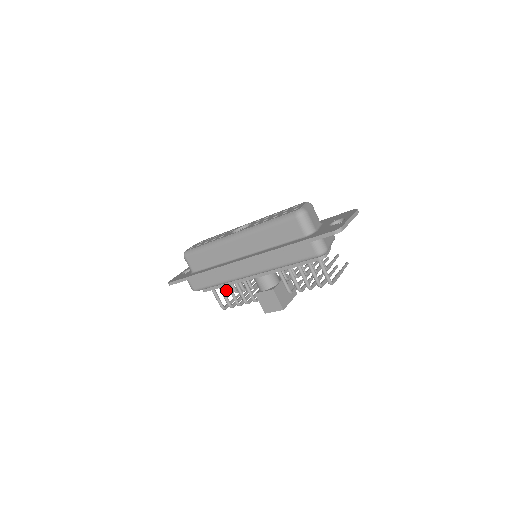
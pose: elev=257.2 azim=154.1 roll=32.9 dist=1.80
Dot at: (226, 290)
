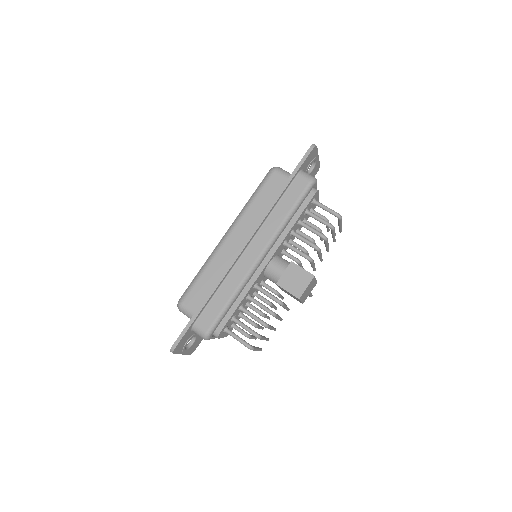
Dot at: (242, 331)
